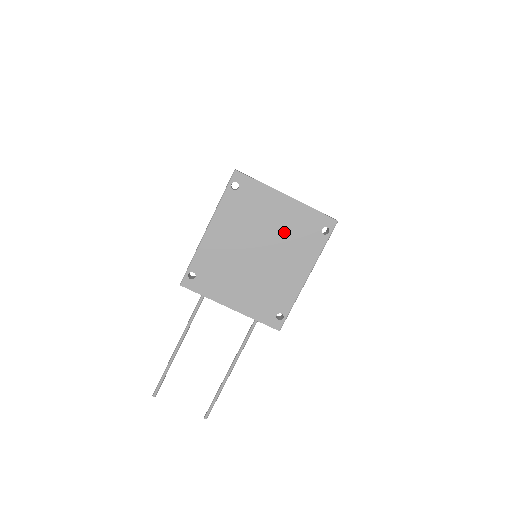
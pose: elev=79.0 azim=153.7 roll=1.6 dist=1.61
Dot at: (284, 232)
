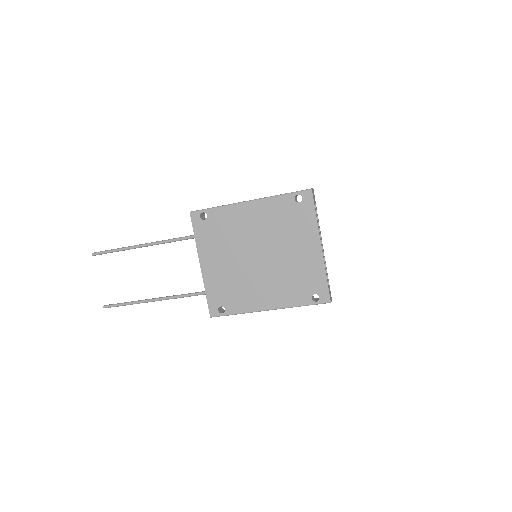
Dot at: (290, 265)
